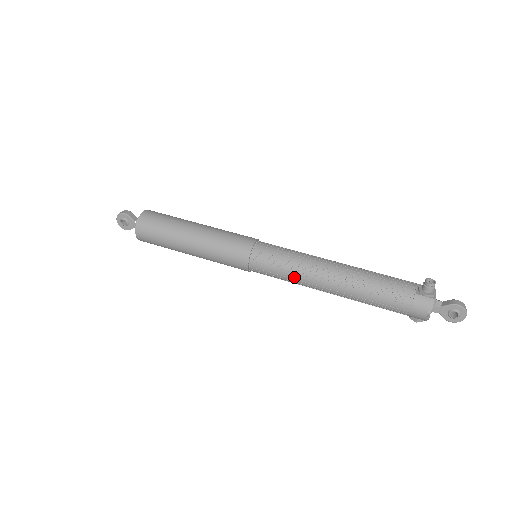
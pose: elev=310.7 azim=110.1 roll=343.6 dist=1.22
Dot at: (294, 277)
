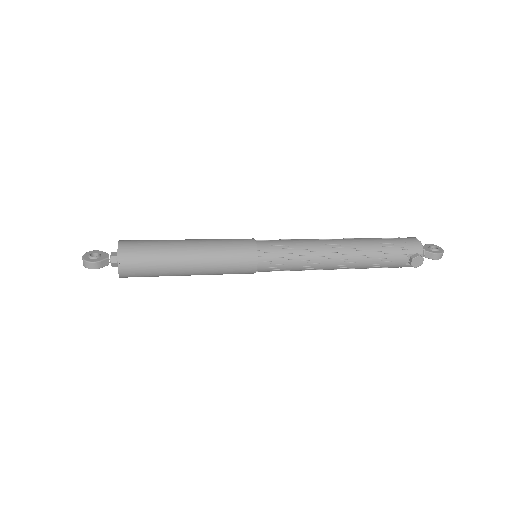
Dot at: (302, 242)
